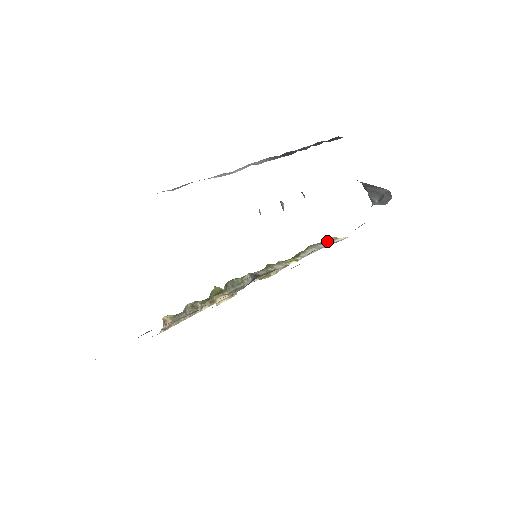
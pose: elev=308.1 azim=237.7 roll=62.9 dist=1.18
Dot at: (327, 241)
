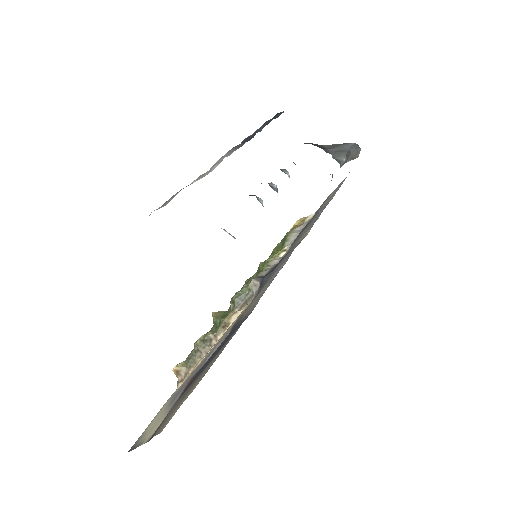
Dot at: (298, 224)
